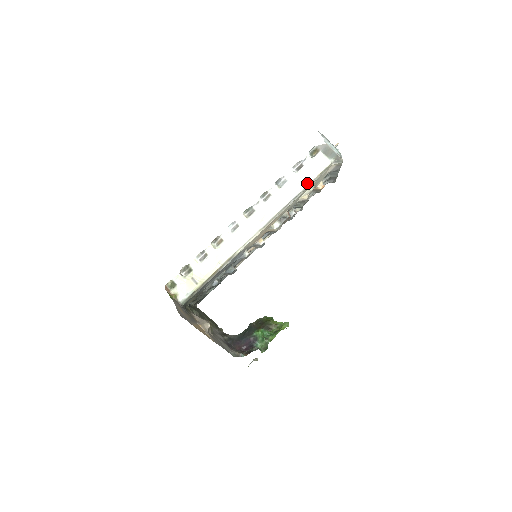
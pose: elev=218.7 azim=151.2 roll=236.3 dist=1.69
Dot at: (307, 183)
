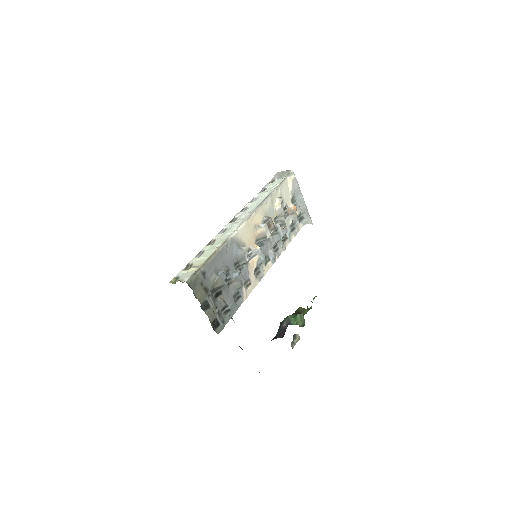
Dot at: (272, 190)
